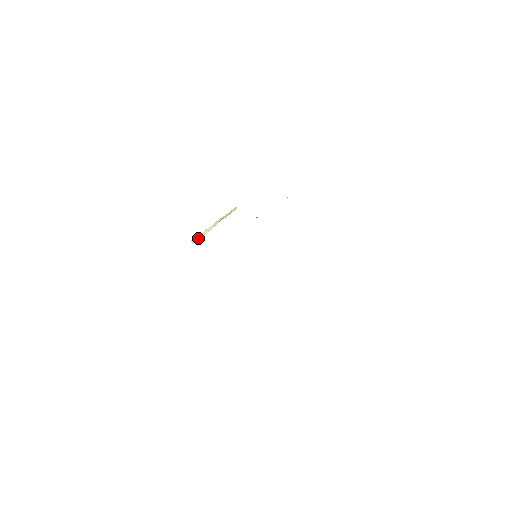
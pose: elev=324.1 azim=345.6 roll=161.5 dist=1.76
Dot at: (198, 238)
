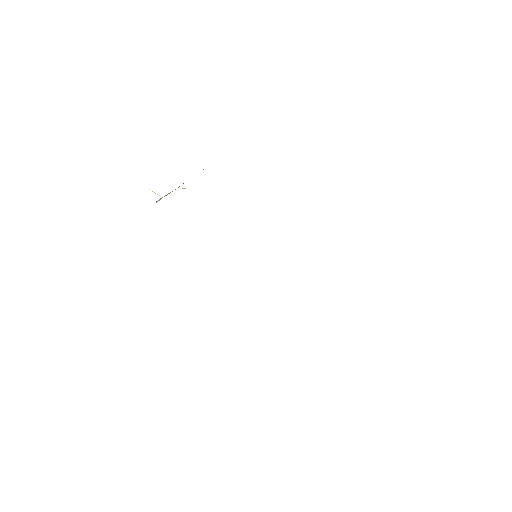
Dot at: (161, 198)
